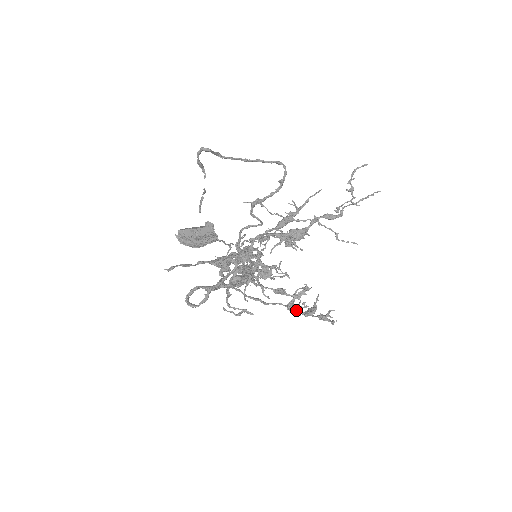
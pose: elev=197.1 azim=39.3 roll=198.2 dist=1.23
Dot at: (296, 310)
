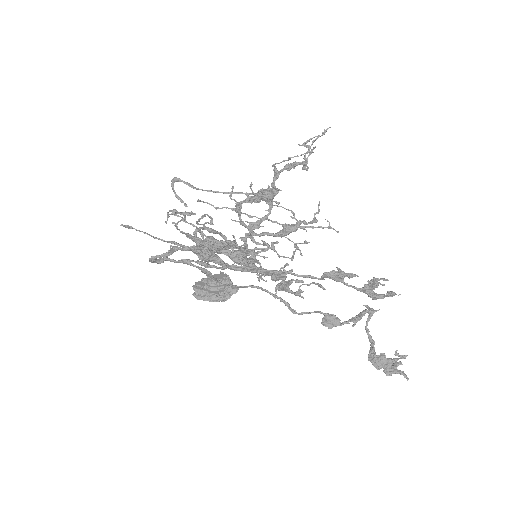
Dot at: (354, 324)
